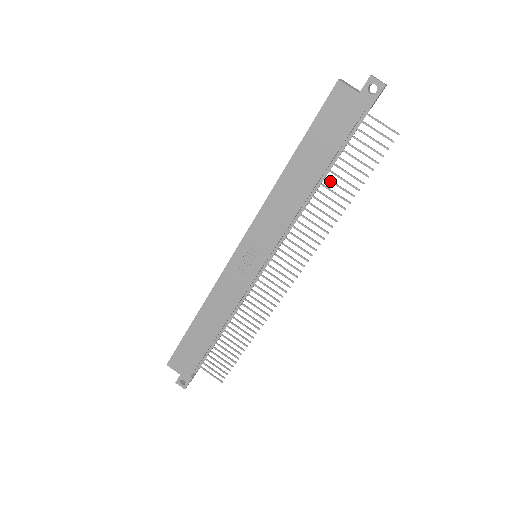
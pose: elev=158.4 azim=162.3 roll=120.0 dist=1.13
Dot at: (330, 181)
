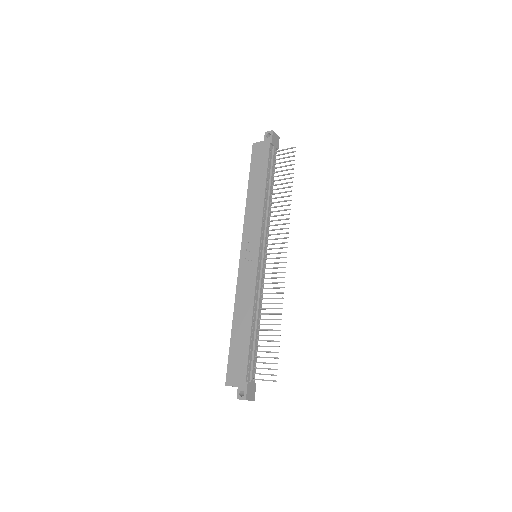
Dot at: (276, 189)
